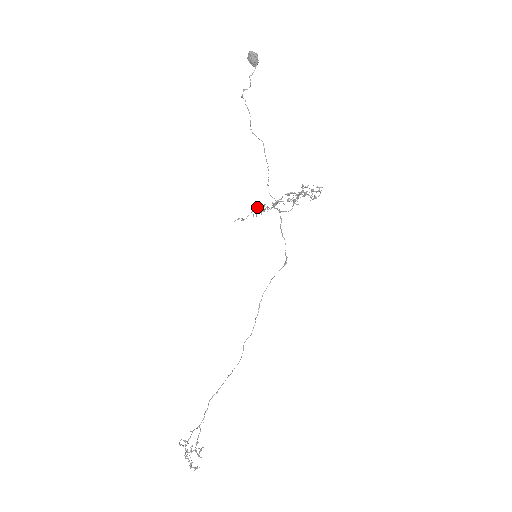
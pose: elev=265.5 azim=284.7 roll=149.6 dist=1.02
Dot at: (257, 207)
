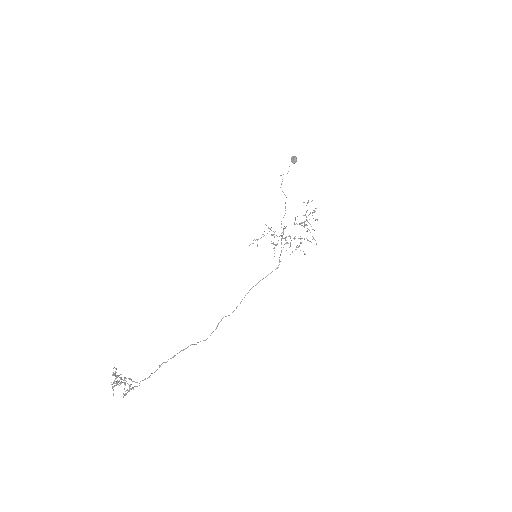
Dot at: (269, 231)
